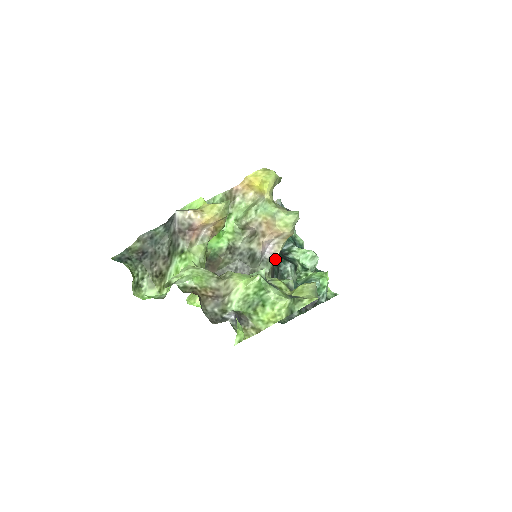
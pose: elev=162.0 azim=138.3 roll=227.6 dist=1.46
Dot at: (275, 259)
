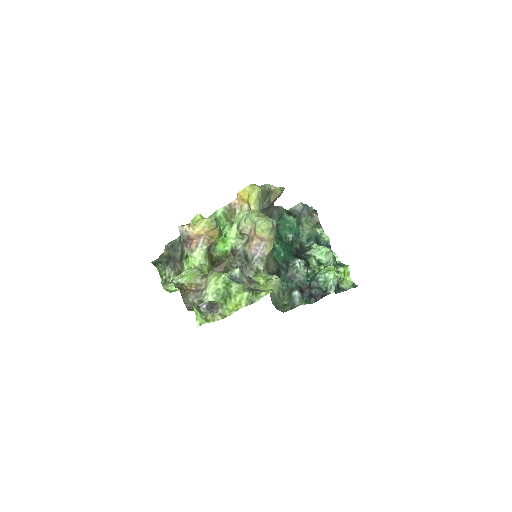
Dot at: (282, 257)
